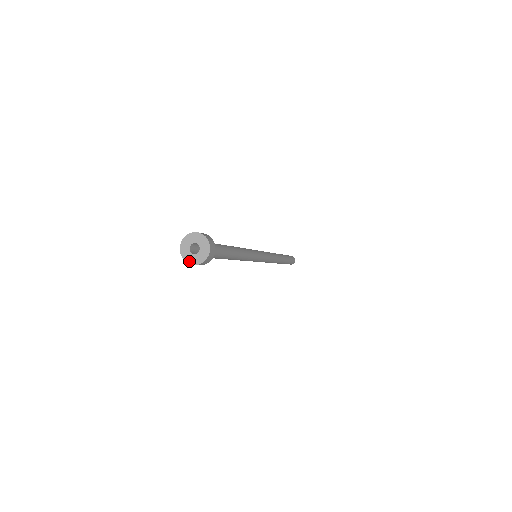
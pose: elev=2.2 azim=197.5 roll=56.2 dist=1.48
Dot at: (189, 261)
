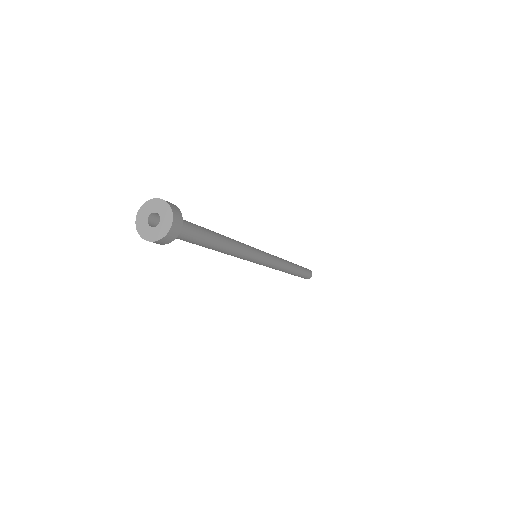
Dot at: (154, 238)
